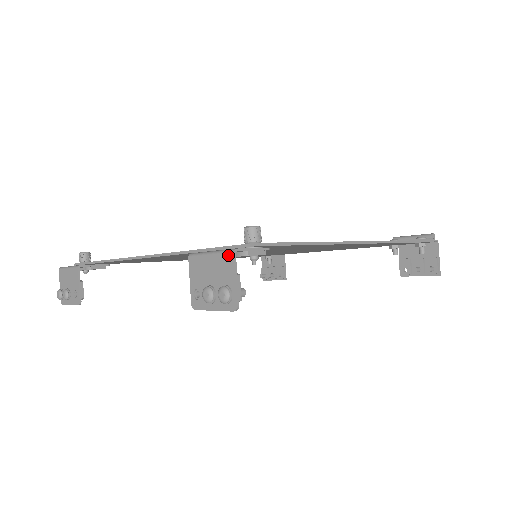
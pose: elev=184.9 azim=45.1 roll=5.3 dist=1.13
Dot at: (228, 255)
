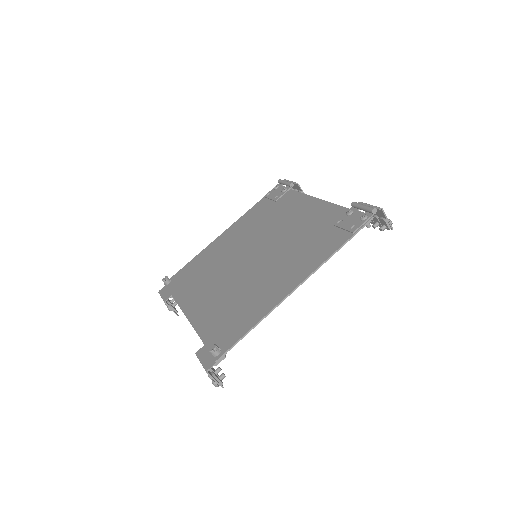
Dot at: (206, 372)
